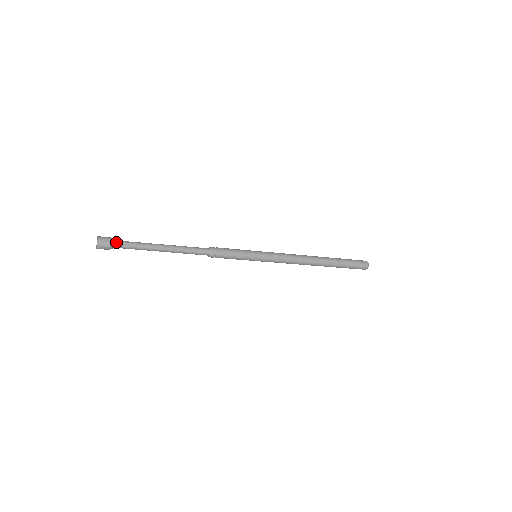
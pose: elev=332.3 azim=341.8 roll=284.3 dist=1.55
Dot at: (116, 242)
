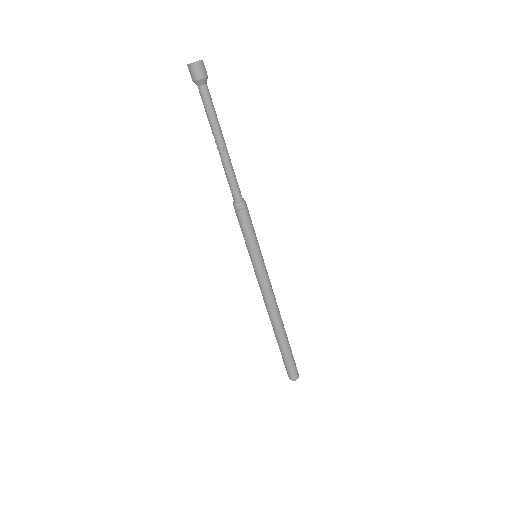
Dot at: (204, 86)
